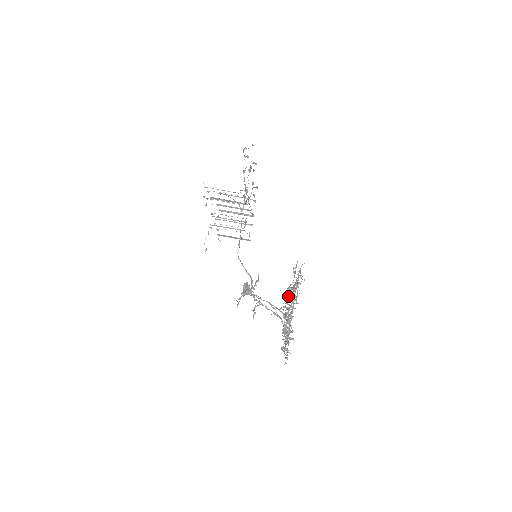
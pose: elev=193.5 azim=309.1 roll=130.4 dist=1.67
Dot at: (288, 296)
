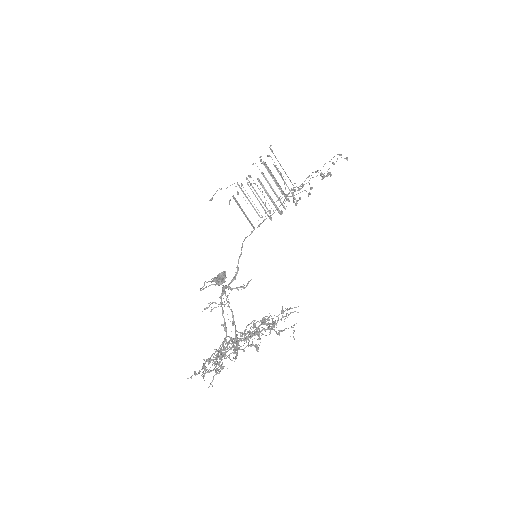
Dot at: (260, 331)
